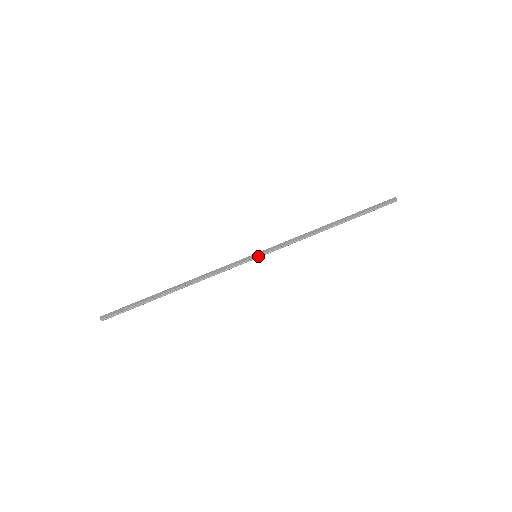
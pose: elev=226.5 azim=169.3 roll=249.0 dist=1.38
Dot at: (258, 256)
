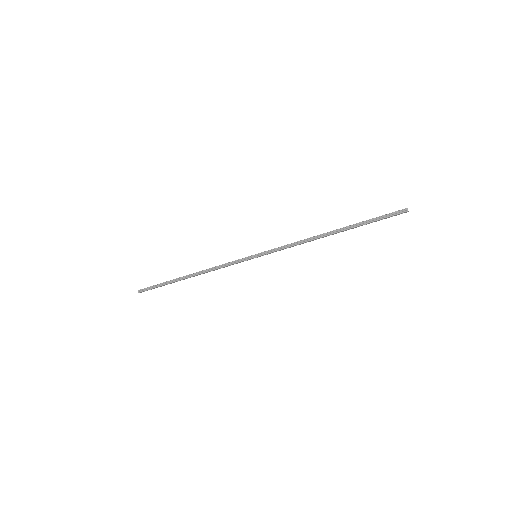
Dot at: (257, 255)
